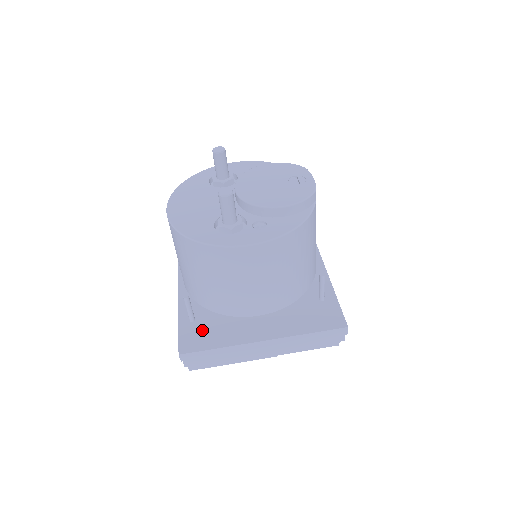
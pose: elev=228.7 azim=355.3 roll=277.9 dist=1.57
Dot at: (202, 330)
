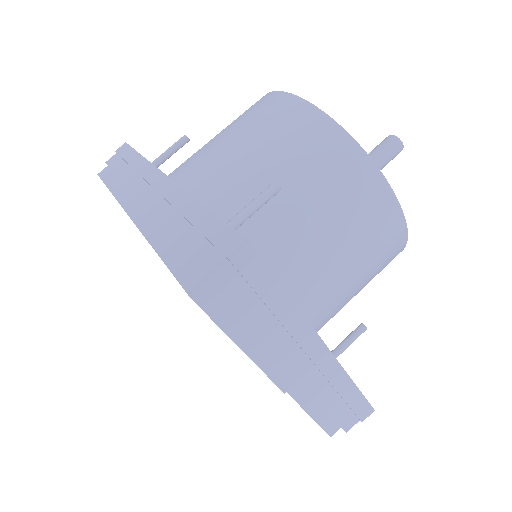
Dot at: occluded
